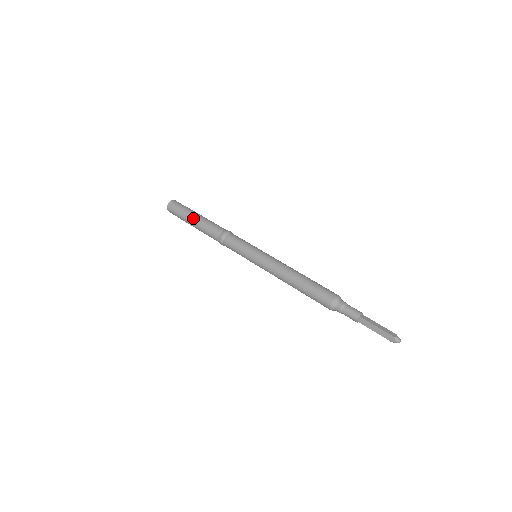
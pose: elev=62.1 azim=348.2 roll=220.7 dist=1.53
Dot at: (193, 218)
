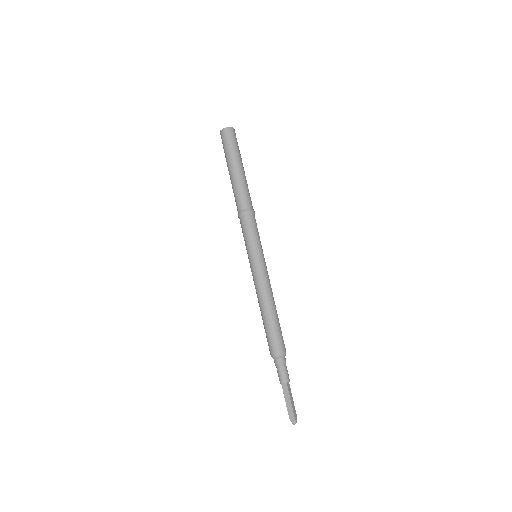
Dot at: (237, 167)
